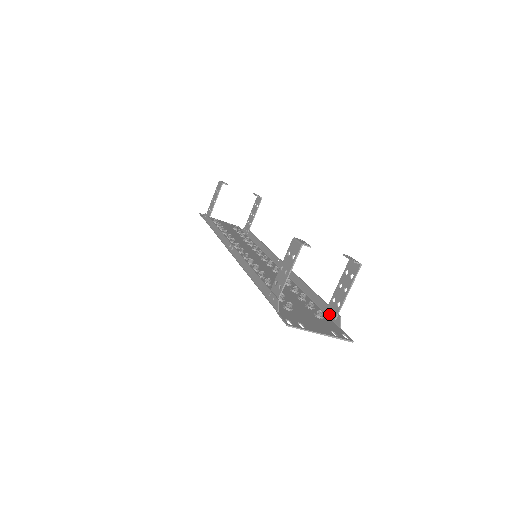
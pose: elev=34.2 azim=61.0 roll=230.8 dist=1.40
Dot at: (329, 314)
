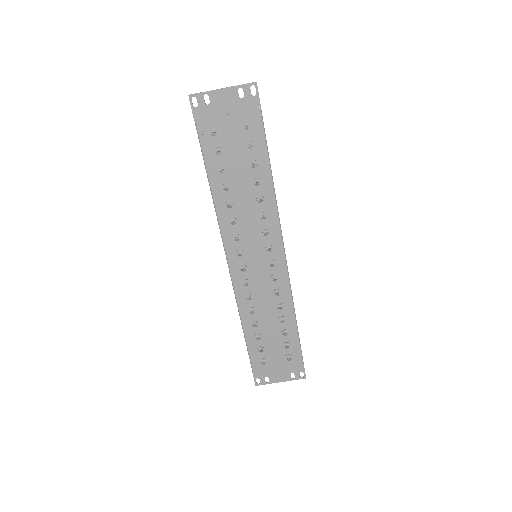
Dot at: (262, 129)
